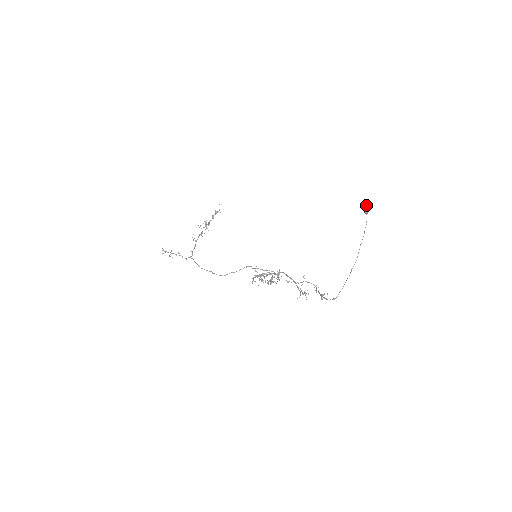
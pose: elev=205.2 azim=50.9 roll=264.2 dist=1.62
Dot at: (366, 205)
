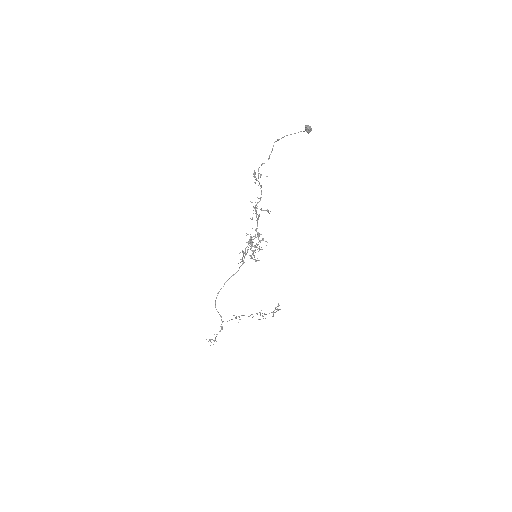
Dot at: occluded
